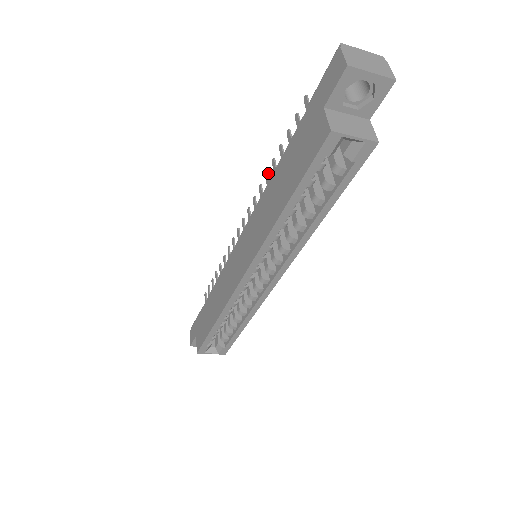
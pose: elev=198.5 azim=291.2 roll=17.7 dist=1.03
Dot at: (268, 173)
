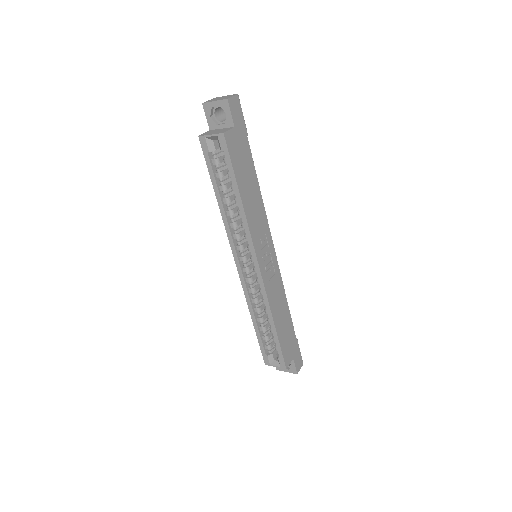
Dot at: occluded
